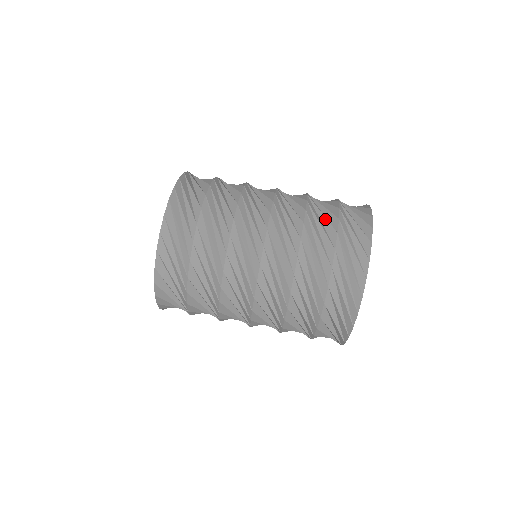
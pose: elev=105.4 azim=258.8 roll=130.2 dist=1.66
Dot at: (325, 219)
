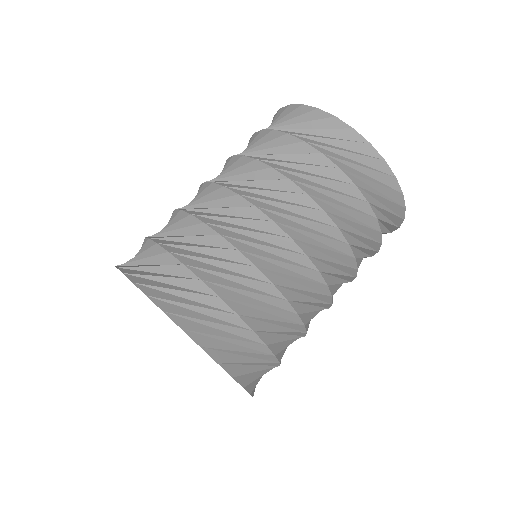
Dot at: (248, 147)
